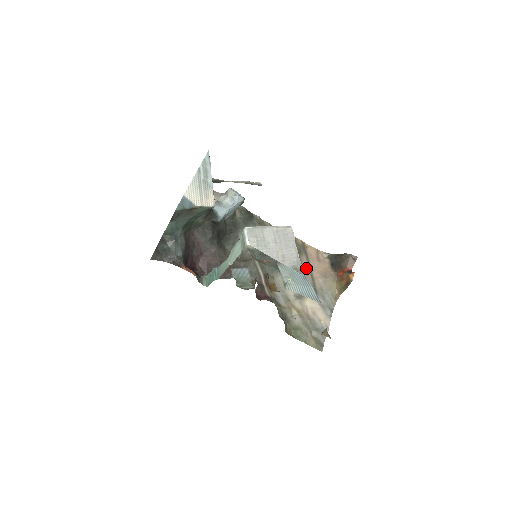
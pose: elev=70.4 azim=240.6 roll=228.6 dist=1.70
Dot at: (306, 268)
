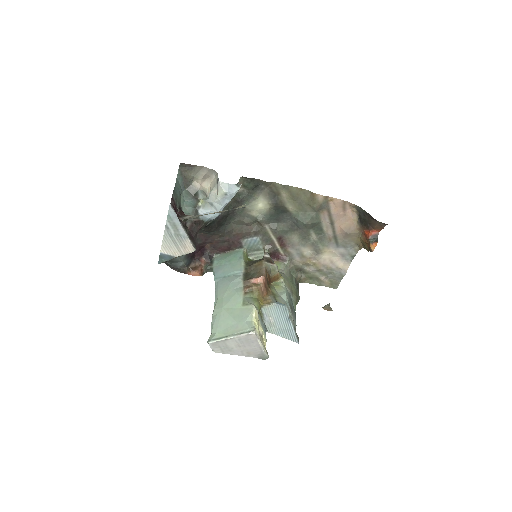
Dot at: (327, 223)
